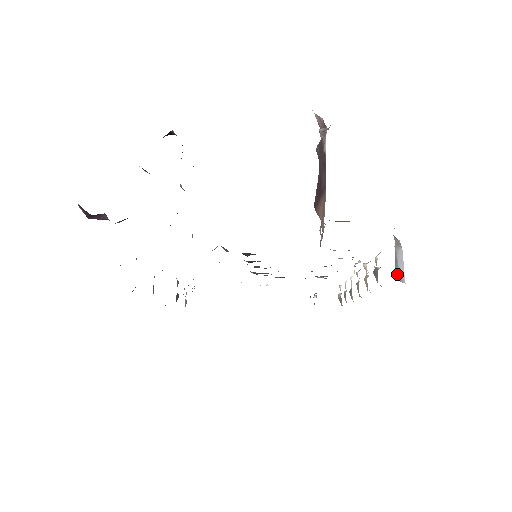
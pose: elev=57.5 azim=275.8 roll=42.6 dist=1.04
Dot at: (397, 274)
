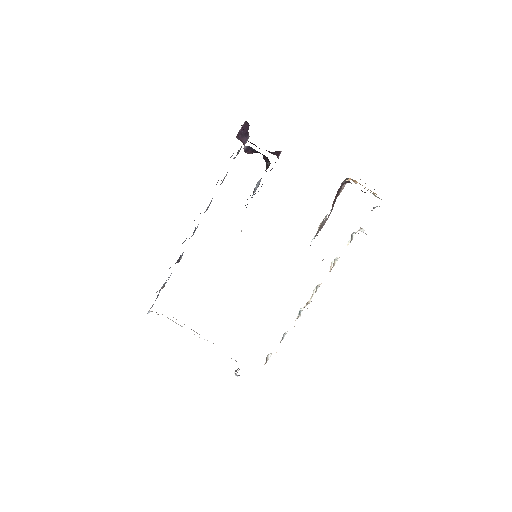
Dot at: occluded
